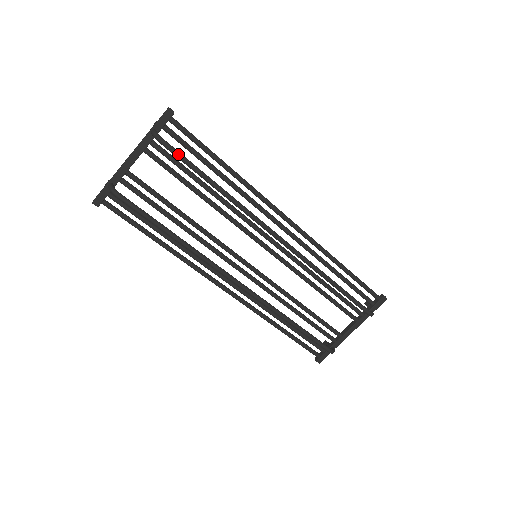
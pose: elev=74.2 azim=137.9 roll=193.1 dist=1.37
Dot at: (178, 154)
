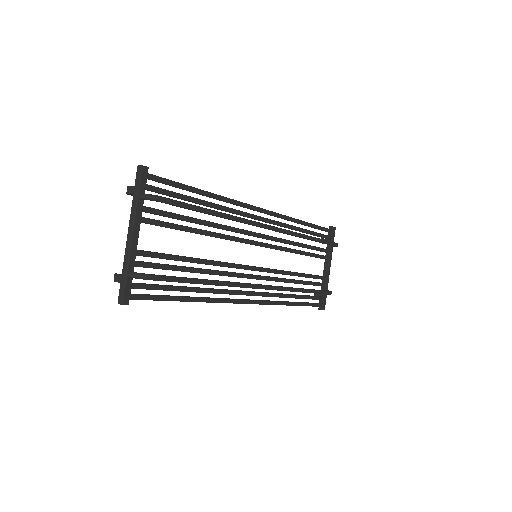
Dot at: (177, 202)
